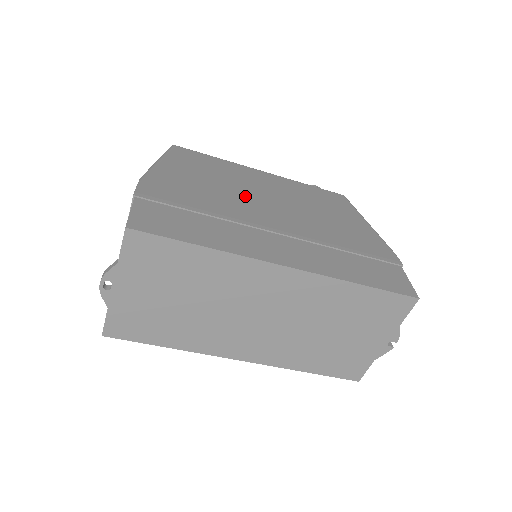
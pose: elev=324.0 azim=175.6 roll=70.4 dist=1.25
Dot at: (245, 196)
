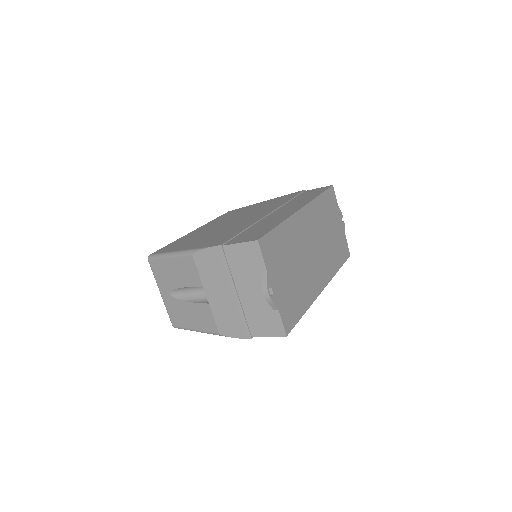
Dot at: (227, 226)
